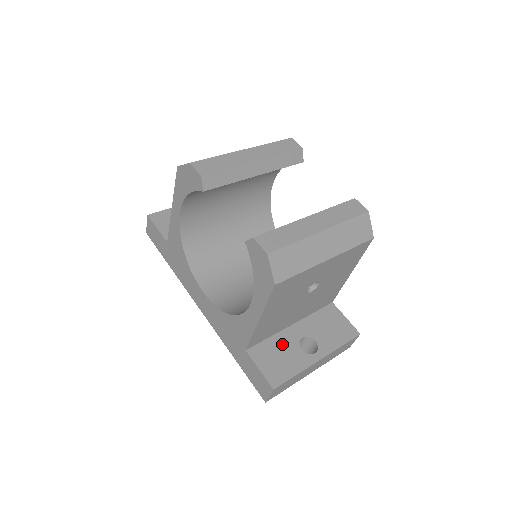
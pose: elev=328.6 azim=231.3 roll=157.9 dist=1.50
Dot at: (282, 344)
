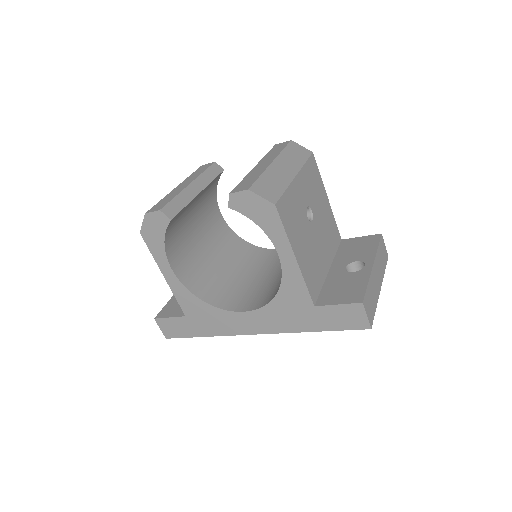
Dot at: (336, 282)
